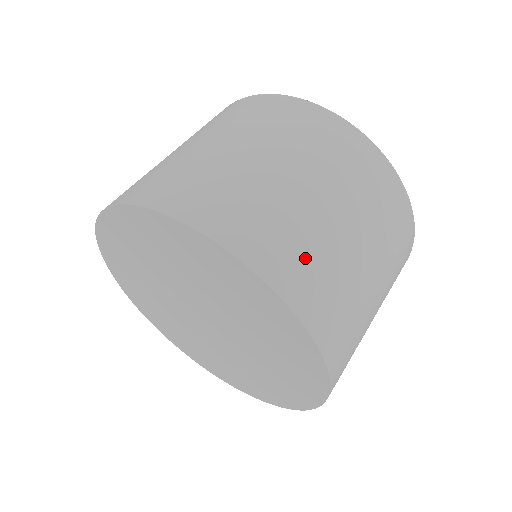
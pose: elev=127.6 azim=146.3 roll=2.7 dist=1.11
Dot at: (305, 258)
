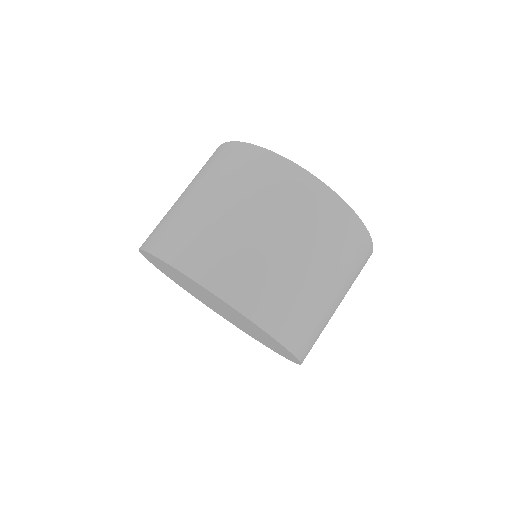
Dot at: (205, 247)
